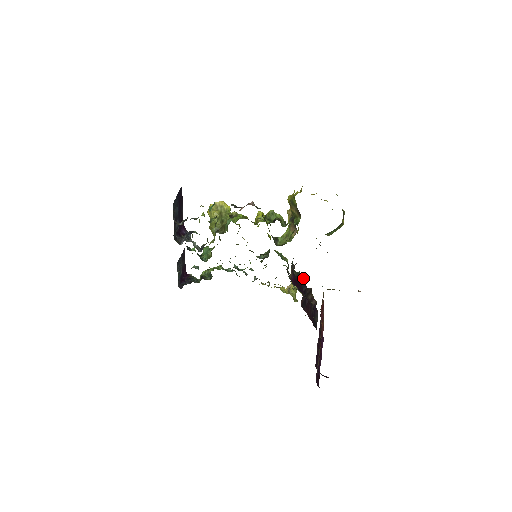
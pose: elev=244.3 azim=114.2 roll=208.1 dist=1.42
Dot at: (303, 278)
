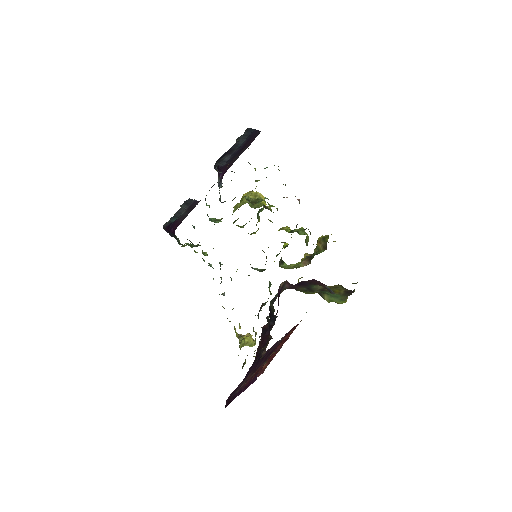
Dot at: occluded
